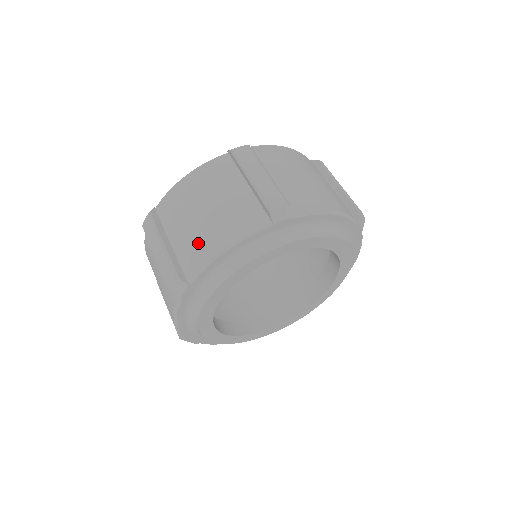
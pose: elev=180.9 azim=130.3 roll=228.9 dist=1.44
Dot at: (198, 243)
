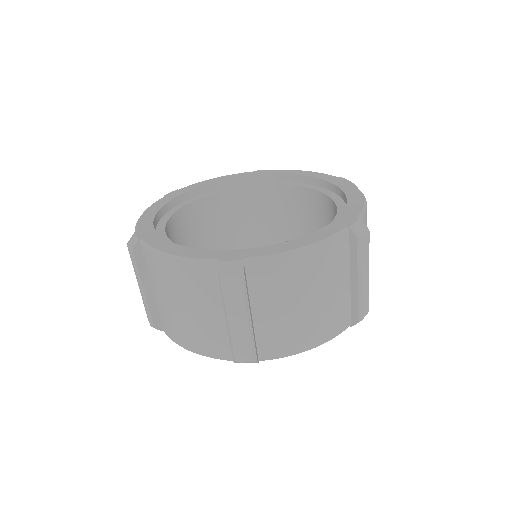
Dot at: (171, 324)
